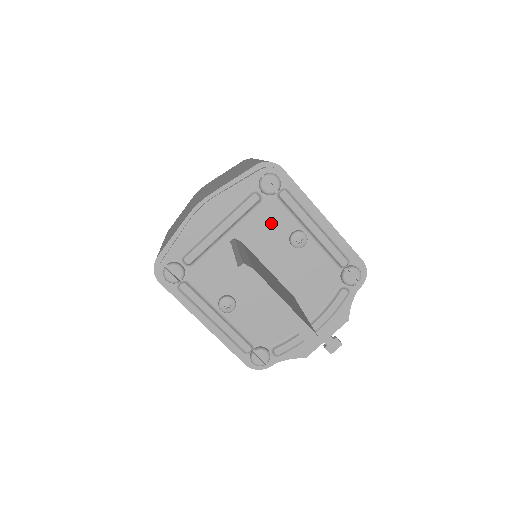
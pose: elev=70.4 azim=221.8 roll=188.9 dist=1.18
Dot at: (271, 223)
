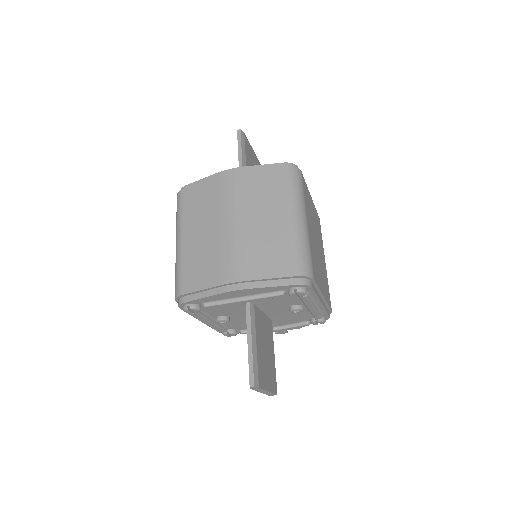
Dot at: (283, 301)
